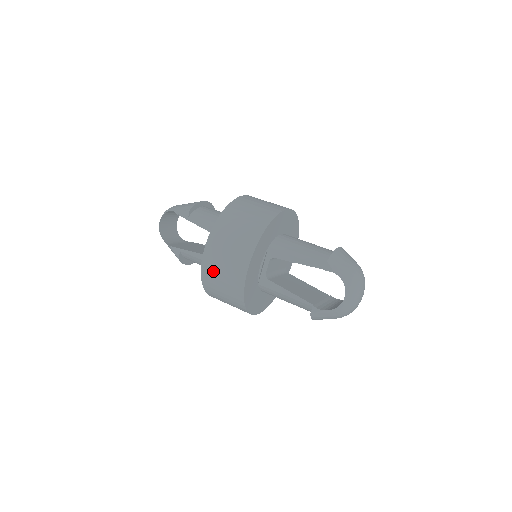
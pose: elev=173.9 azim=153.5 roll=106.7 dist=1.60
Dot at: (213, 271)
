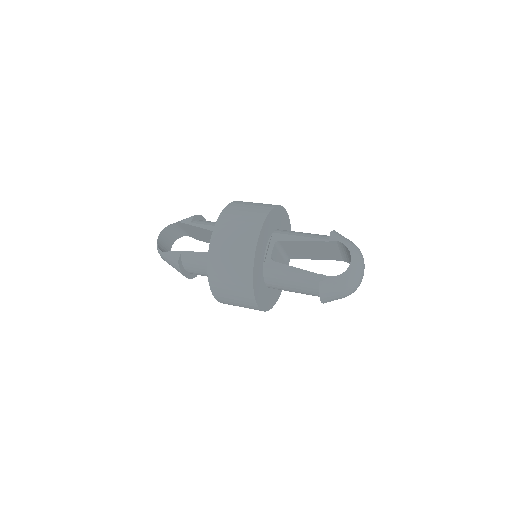
Dot at: (222, 247)
